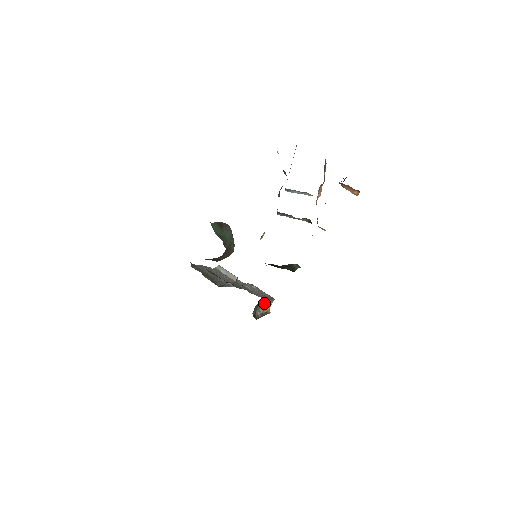
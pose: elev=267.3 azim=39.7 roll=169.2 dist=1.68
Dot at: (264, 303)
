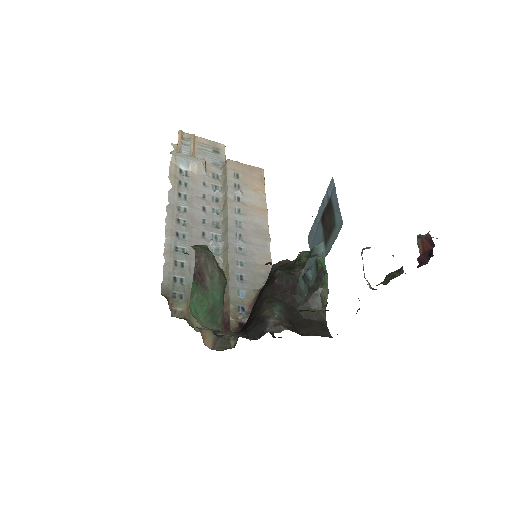
Dot at: occluded
